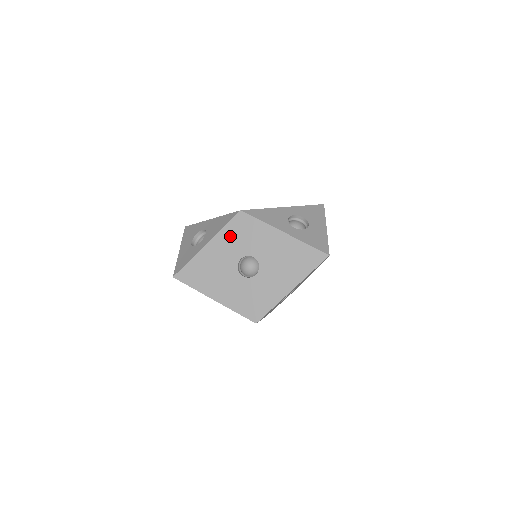
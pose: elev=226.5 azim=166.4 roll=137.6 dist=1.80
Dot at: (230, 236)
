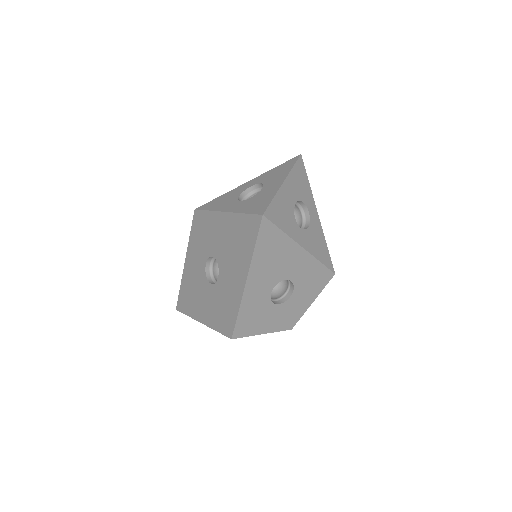
Dot at: (195, 243)
